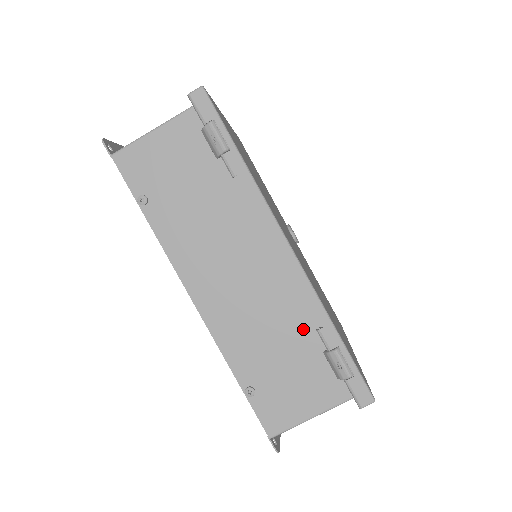
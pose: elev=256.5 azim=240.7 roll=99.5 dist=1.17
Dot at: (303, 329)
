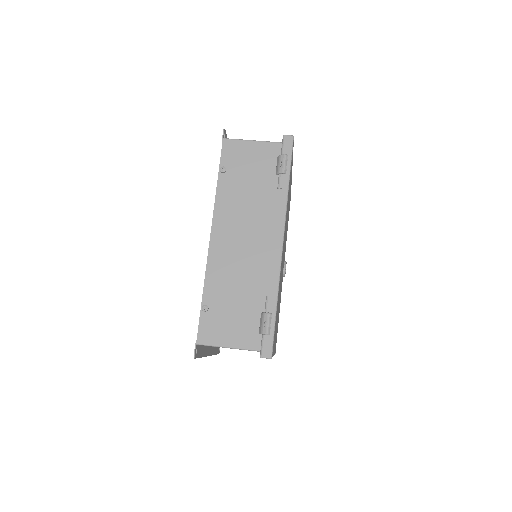
Dot at: (259, 293)
